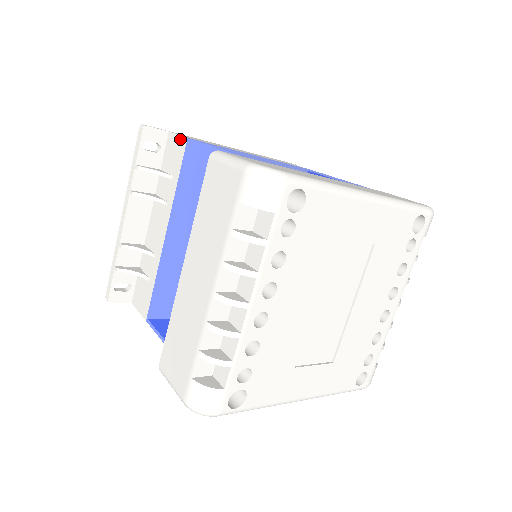
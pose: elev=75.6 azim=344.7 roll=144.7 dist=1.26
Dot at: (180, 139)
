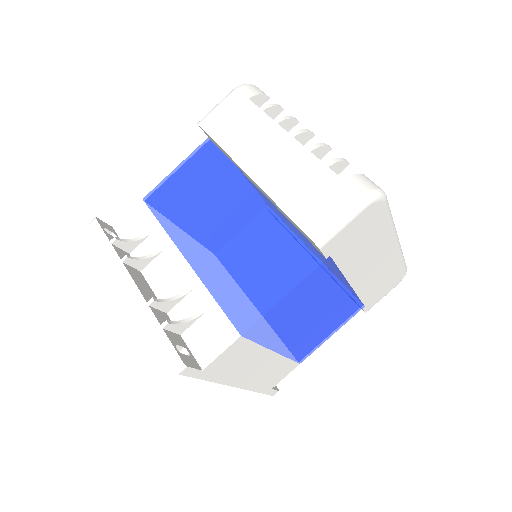
Dot at: (134, 210)
